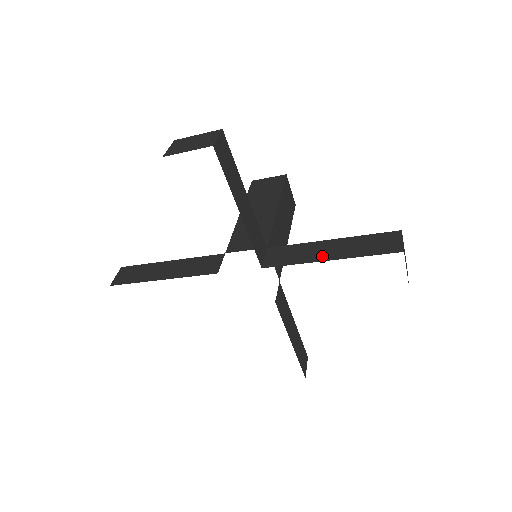
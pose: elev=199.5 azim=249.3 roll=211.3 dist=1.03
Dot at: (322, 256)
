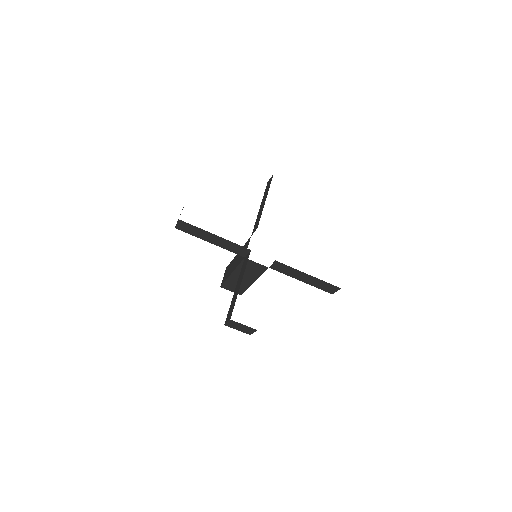
Dot at: occluded
